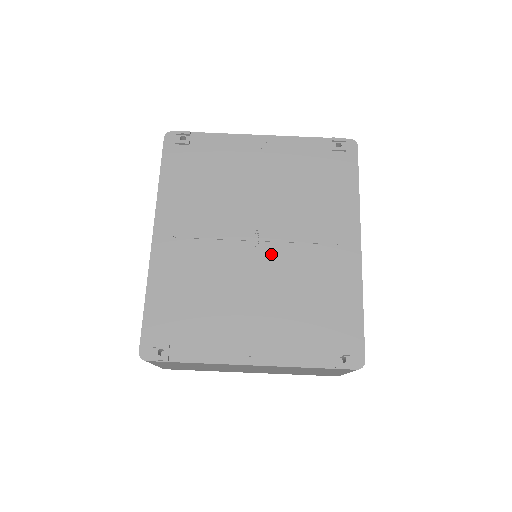
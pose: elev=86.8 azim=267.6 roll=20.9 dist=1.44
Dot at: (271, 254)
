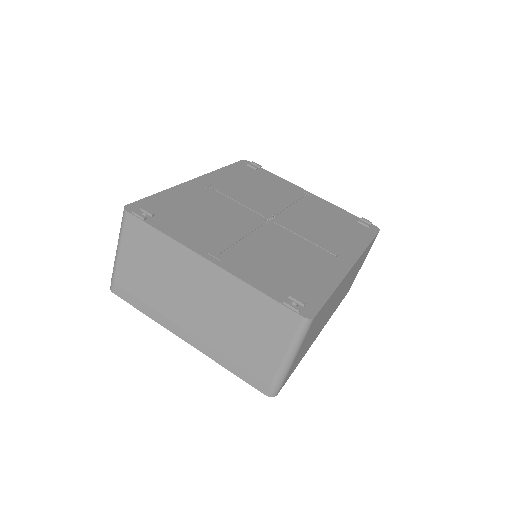
Dot at: (275, 229)
